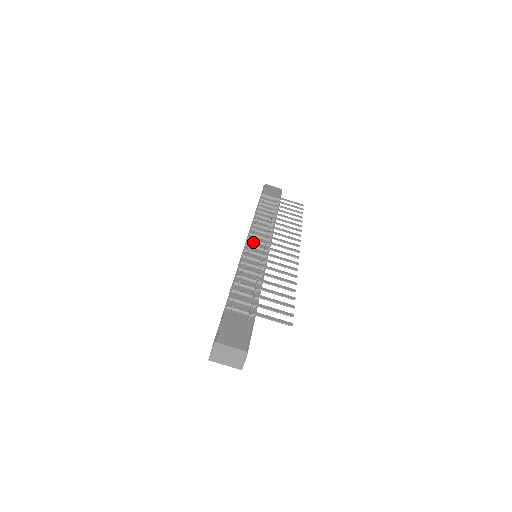
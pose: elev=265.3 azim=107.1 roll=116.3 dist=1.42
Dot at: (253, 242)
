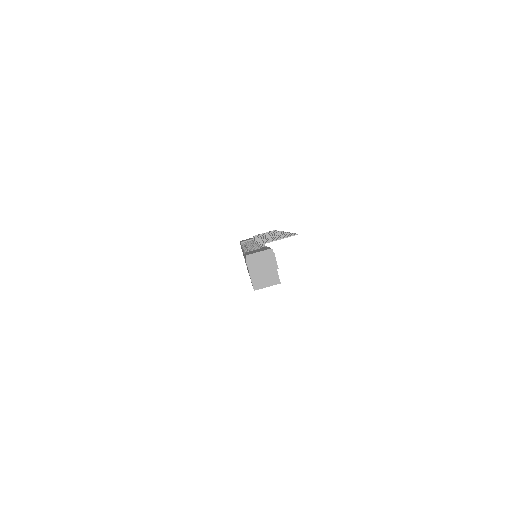
Dot at: occluded
